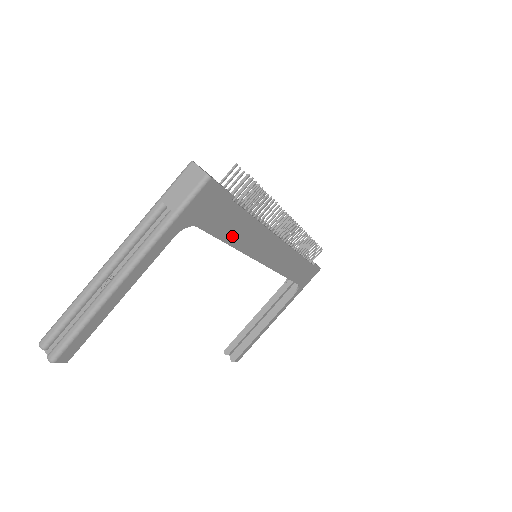
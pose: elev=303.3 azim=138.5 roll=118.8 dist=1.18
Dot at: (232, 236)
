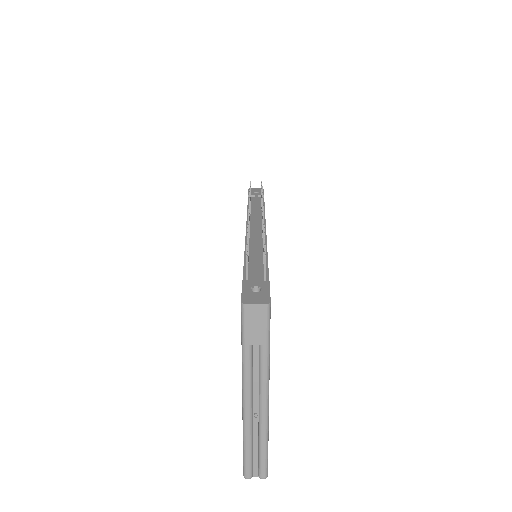
Dot at: occluded
